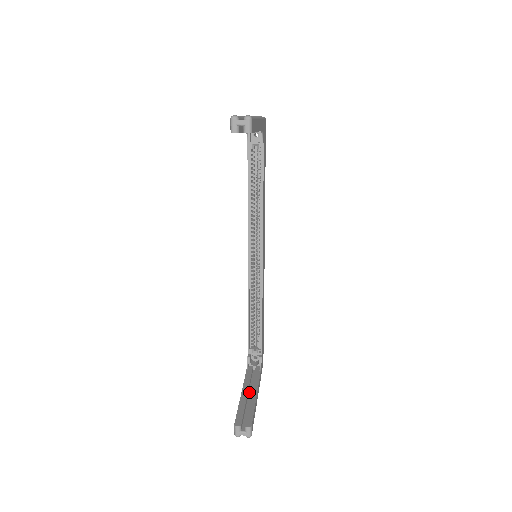
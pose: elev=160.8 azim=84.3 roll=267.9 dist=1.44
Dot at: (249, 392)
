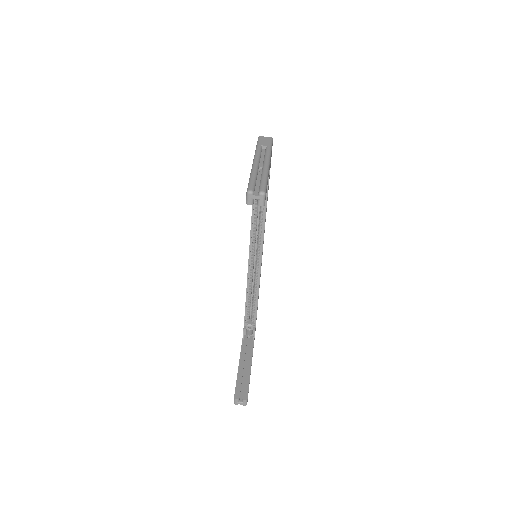
Dot at: (245, 362)
